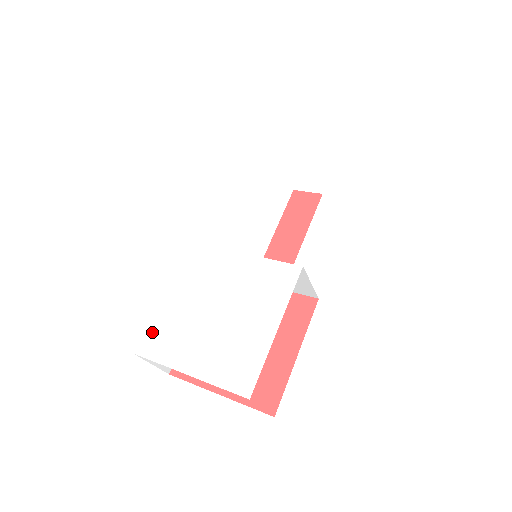
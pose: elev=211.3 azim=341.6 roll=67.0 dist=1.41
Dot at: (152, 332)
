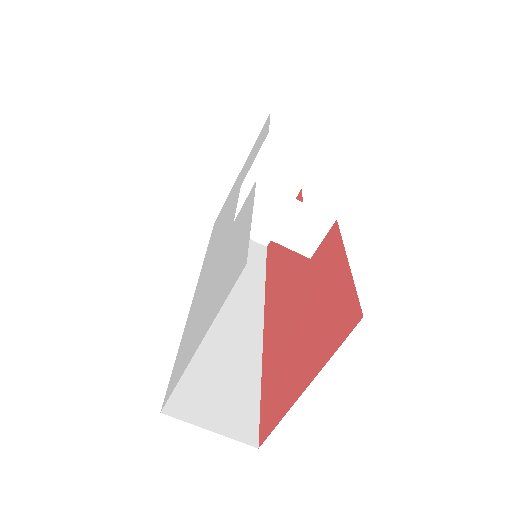
Dot at: (172, 376)
